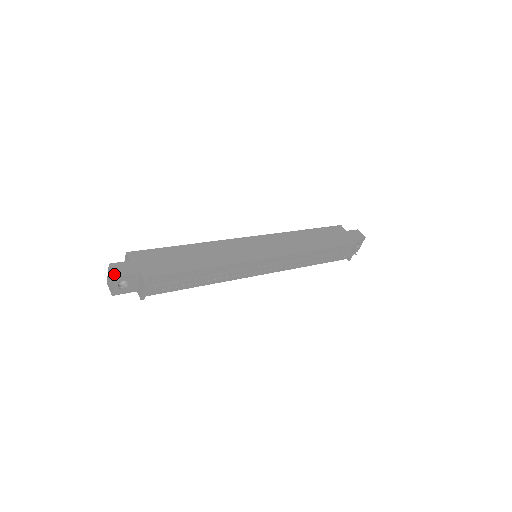
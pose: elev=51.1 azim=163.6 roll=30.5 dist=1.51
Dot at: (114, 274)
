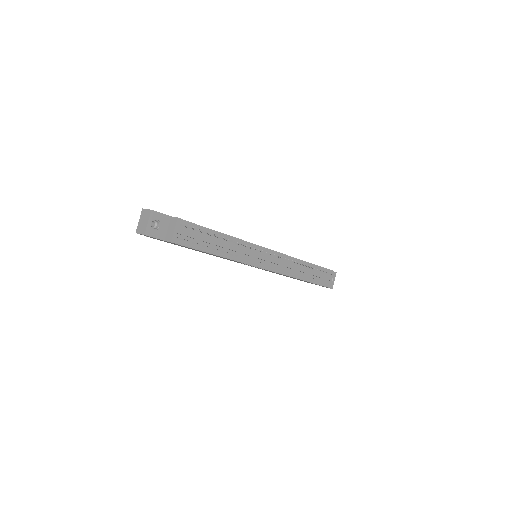
Dot at: occluded
